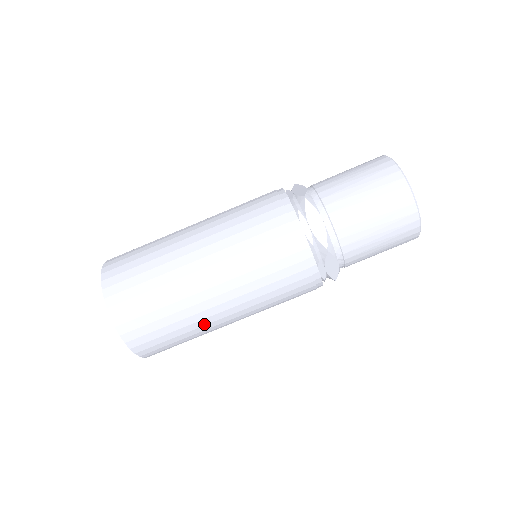
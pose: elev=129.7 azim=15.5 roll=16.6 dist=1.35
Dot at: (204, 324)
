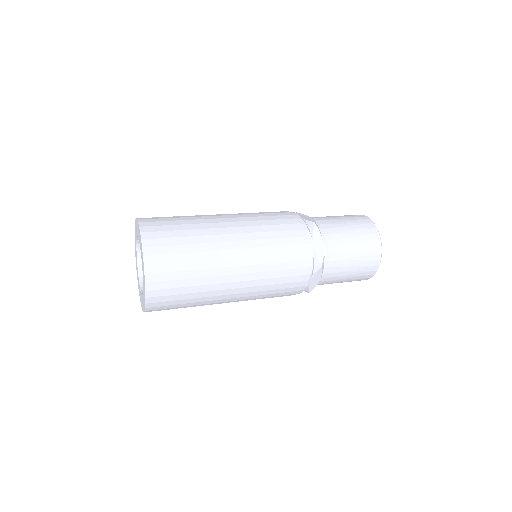
Dot at: (212, 295)
